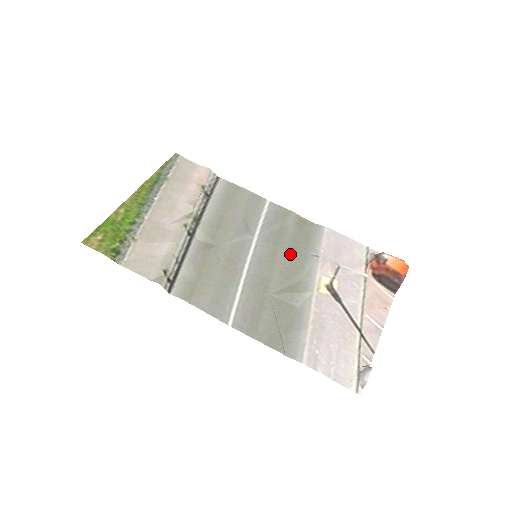
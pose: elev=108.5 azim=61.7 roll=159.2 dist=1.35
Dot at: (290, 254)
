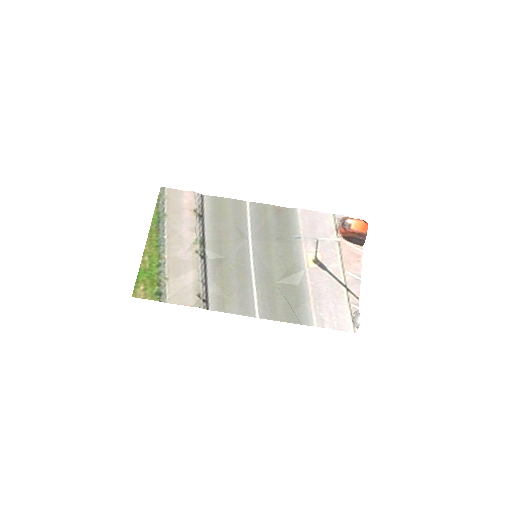
Dot at: (279, 244)
